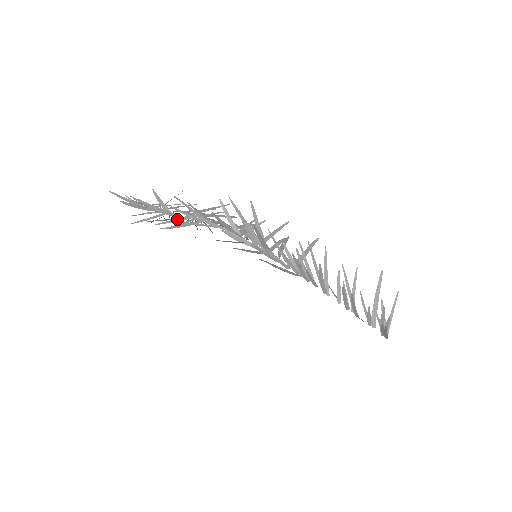
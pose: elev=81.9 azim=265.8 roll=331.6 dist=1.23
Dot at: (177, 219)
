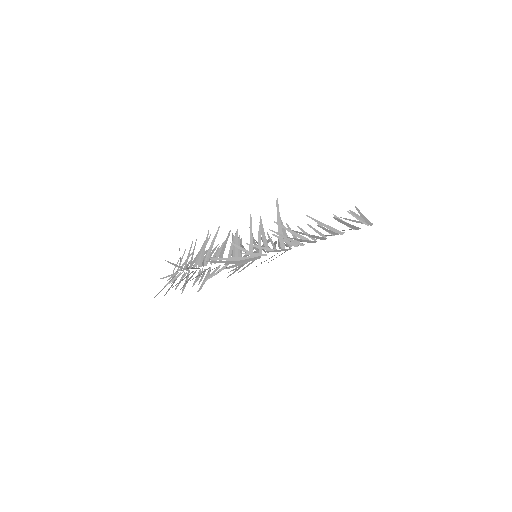
Dot at: (198, 276)
